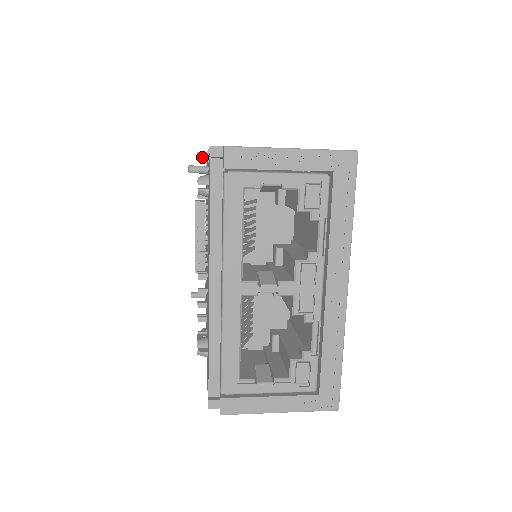
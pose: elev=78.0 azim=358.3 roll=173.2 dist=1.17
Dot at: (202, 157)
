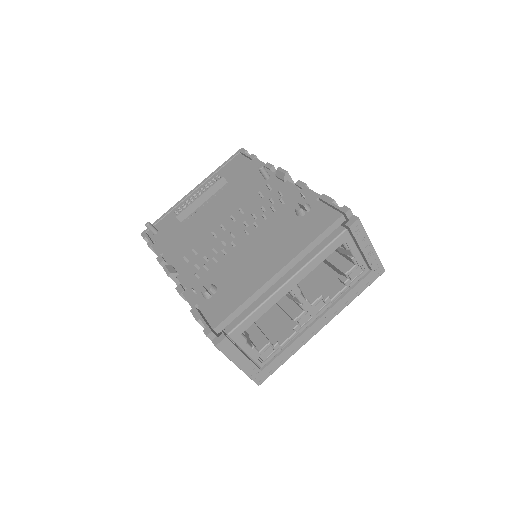
Dot at: (286, 176)
